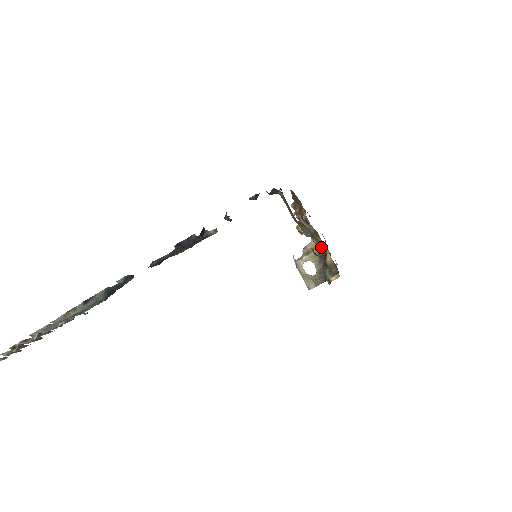
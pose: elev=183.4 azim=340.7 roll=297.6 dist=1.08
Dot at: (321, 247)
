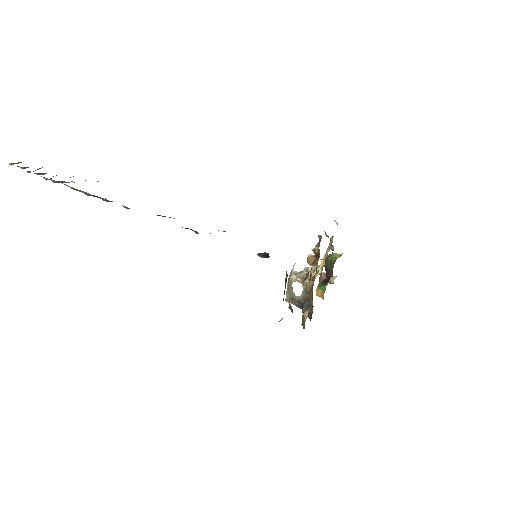
Dot at: (310, 297)
